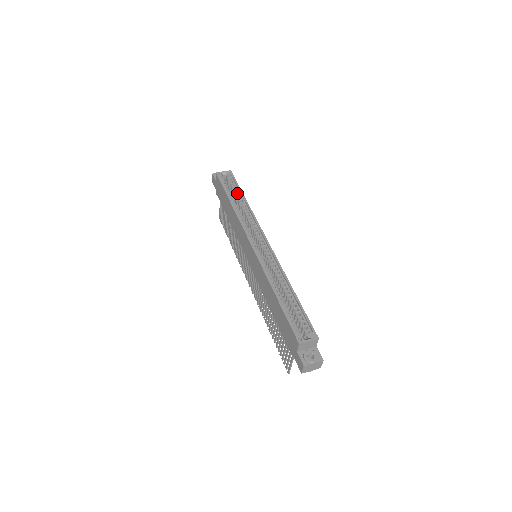
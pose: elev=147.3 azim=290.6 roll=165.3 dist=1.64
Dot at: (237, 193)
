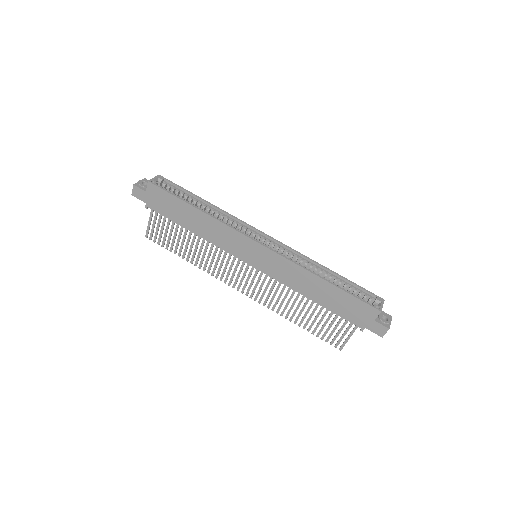
Dot at: (191, 197)
